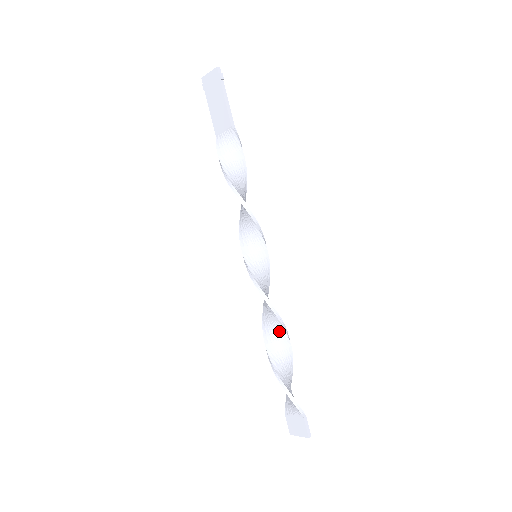
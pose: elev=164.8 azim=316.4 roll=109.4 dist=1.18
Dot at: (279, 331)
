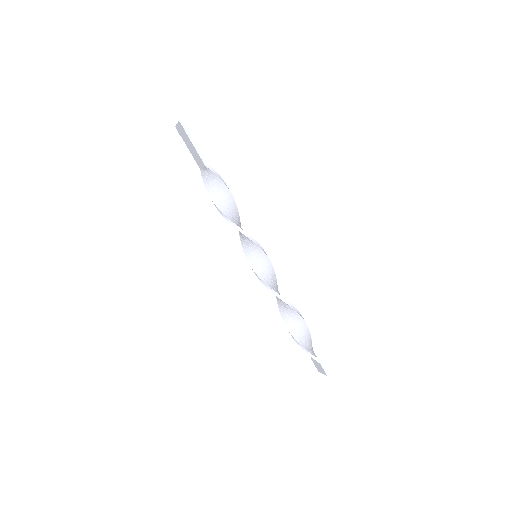
Dot at: (287, 307)
